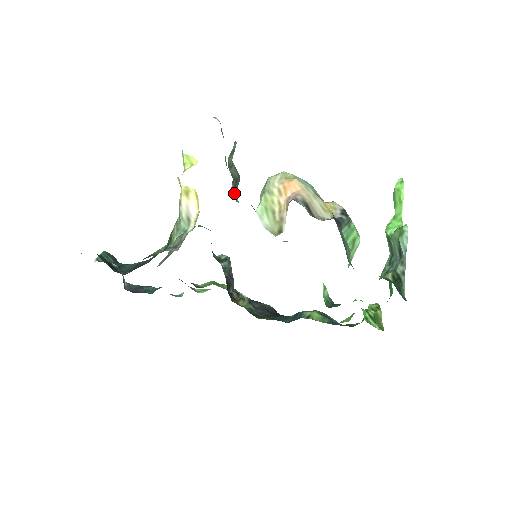
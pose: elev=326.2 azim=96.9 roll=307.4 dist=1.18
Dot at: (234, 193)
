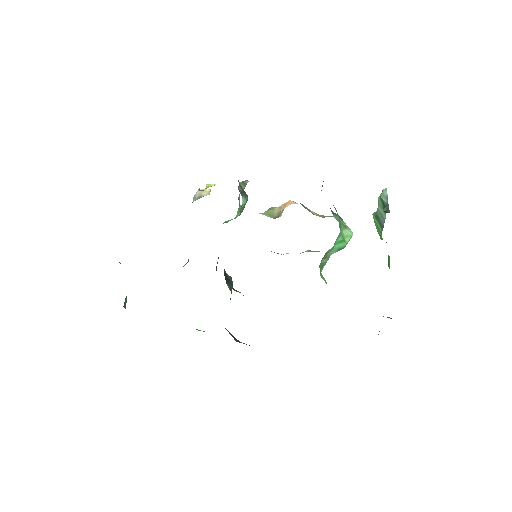
Dot at: (241, 195)
